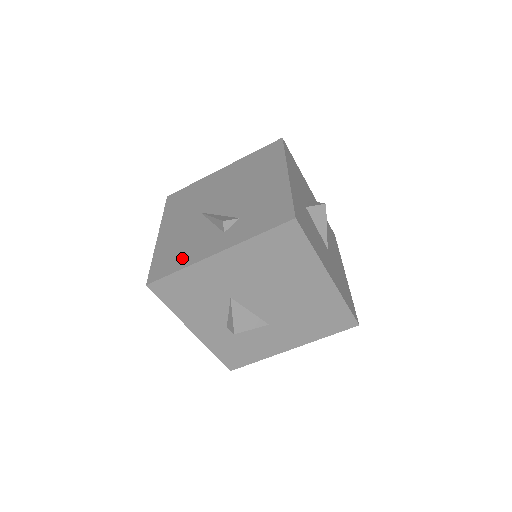
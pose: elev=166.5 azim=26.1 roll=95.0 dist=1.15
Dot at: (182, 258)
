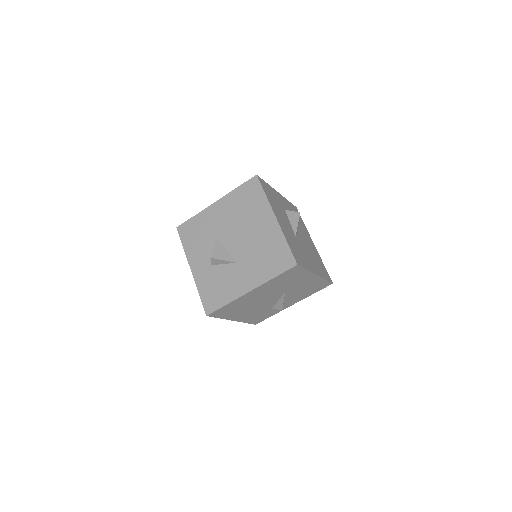
Dot at: occluded
